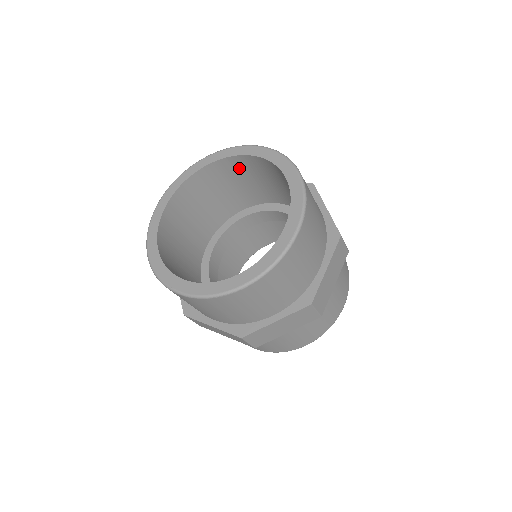
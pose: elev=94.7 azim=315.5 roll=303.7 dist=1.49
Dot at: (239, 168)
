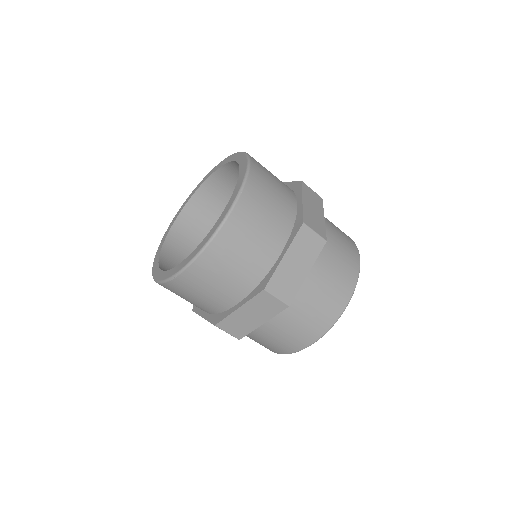
Dot at: (234, 177)
